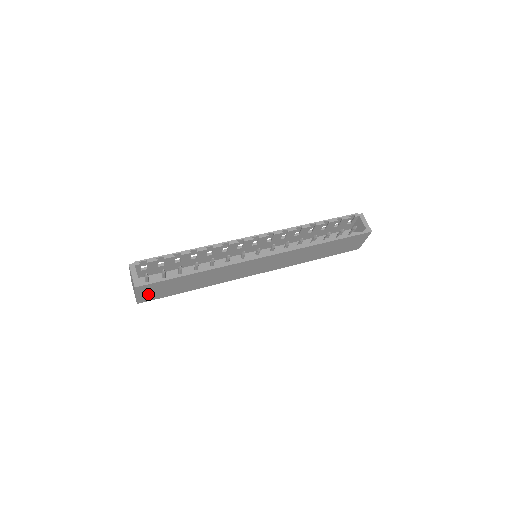
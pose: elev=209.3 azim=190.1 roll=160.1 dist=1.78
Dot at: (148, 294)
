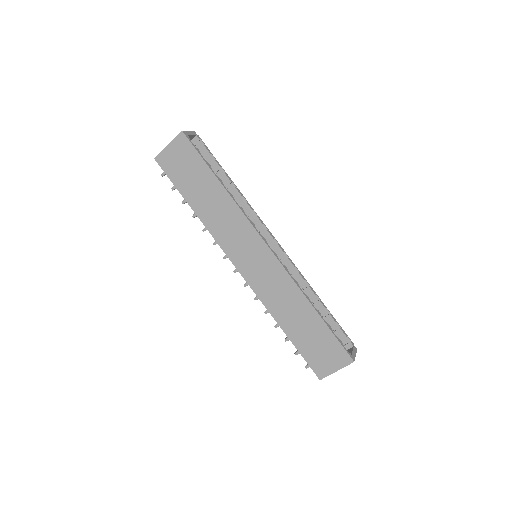
Dot at: (173, 157)
